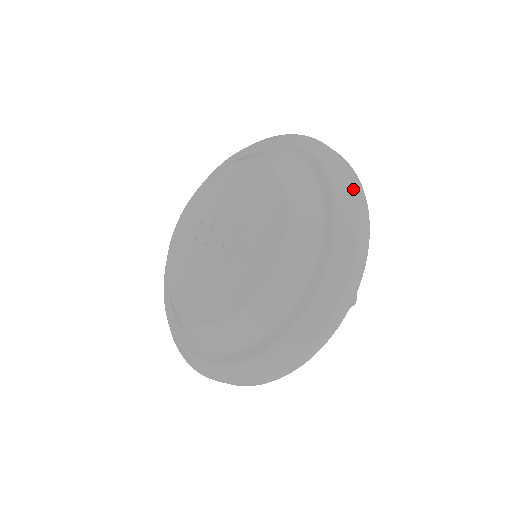
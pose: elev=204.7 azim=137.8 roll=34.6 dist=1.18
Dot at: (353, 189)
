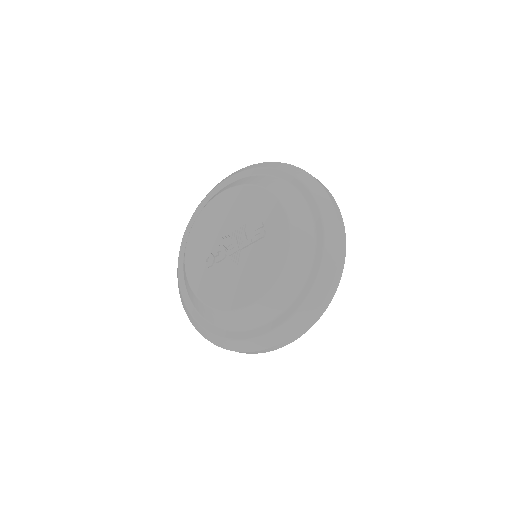
Dot at: (290, 165)
